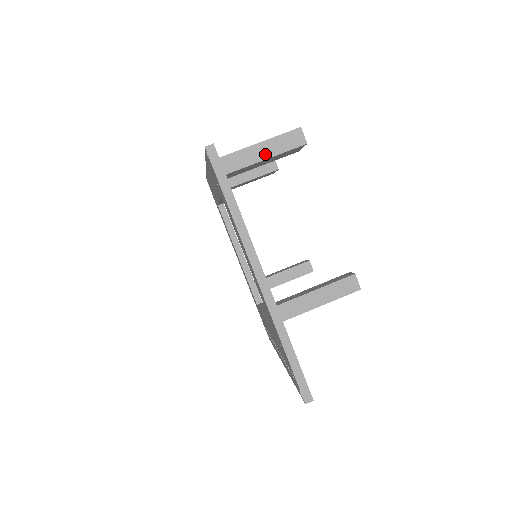
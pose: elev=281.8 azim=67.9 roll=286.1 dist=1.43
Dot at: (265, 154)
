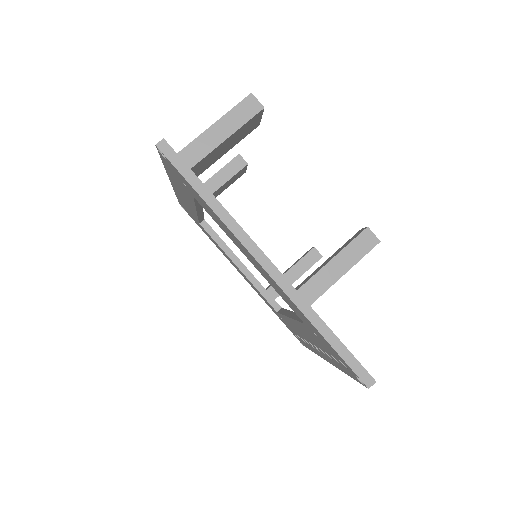
Dot at: (224, 134)
